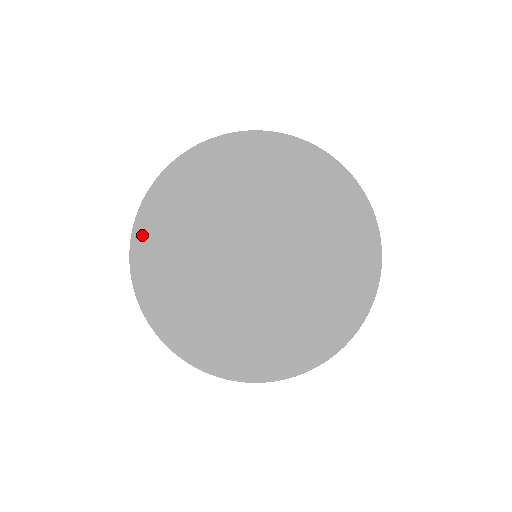
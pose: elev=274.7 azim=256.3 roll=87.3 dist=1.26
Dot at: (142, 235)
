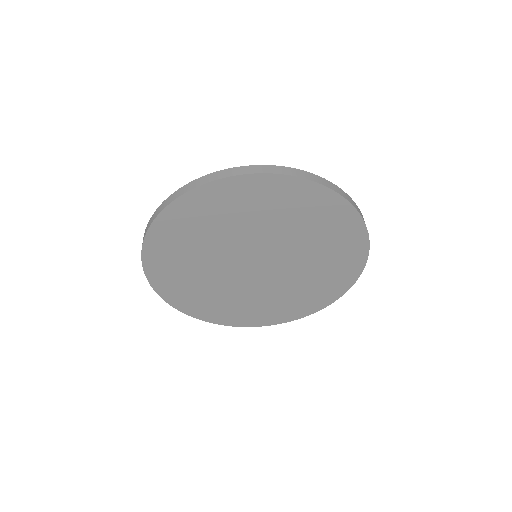
Dot at: (152, 247)
